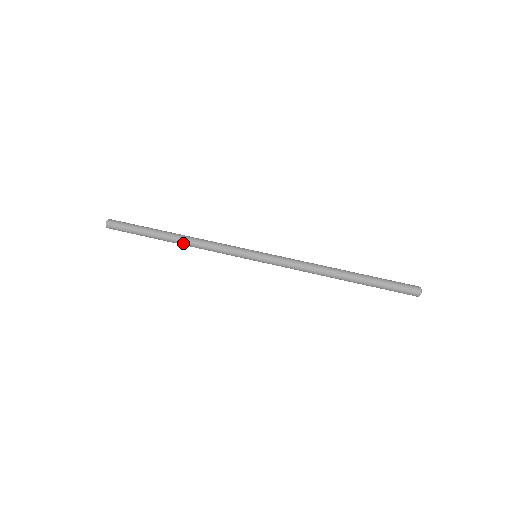
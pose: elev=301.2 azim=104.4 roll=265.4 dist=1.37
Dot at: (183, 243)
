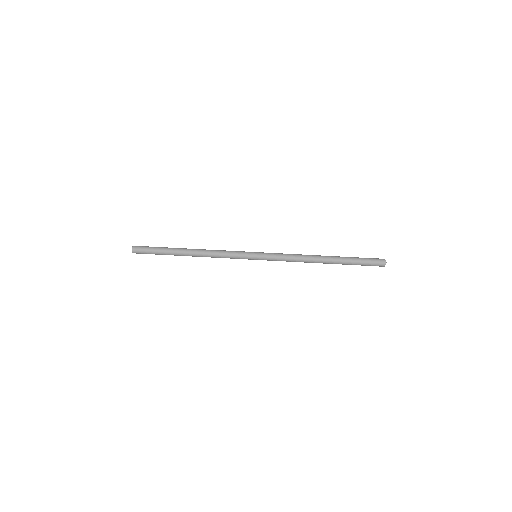
Dot at: (197, 256)
